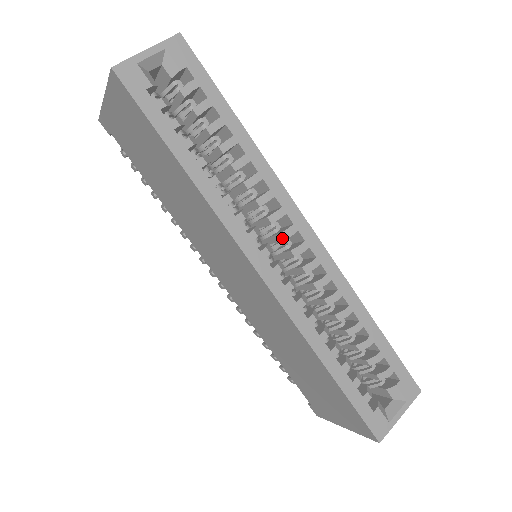
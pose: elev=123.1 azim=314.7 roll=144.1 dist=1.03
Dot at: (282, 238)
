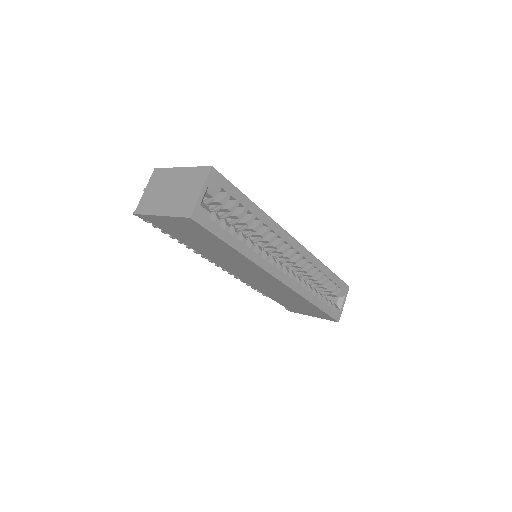
Dot at: (283, 253)
